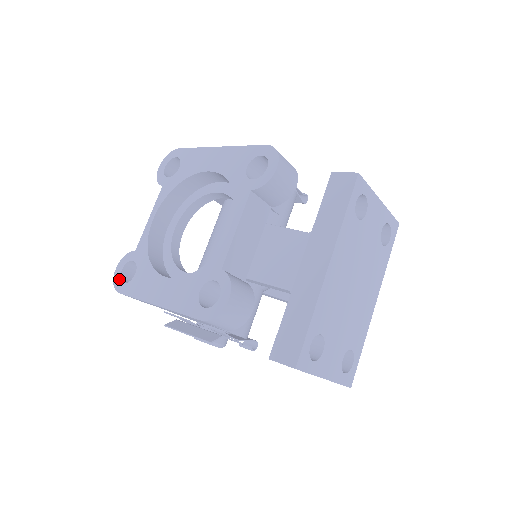
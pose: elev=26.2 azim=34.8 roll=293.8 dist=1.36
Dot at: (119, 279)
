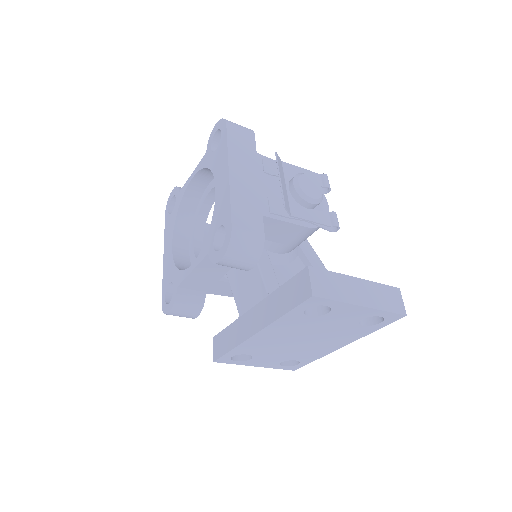
Dot at: (169, 203)
